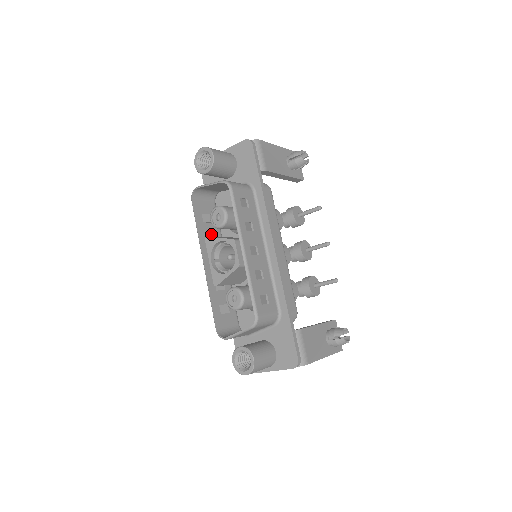
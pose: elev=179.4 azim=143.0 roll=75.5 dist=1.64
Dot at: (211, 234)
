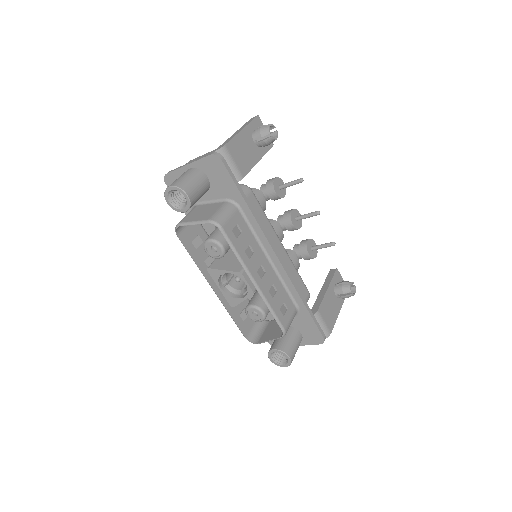
Dot at: (207, 254)
